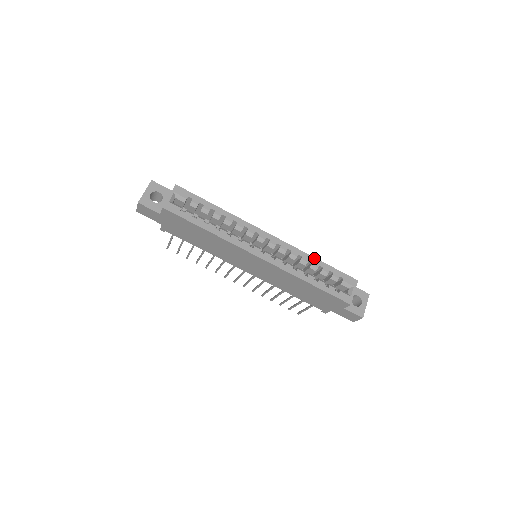
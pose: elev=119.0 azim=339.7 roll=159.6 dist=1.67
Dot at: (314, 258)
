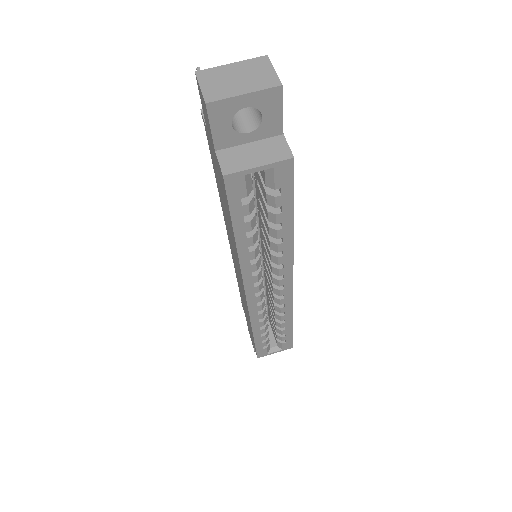
Dot at: (292, 321)
